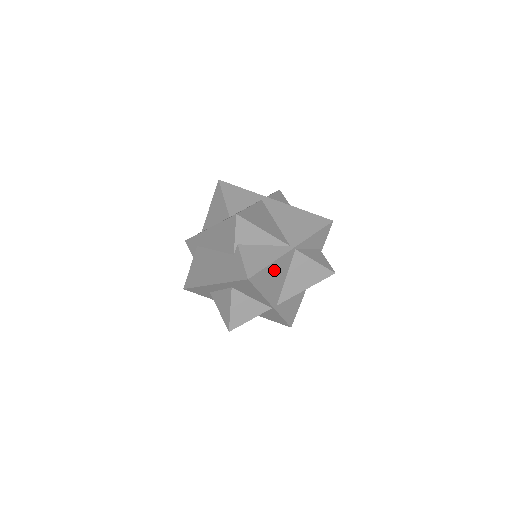
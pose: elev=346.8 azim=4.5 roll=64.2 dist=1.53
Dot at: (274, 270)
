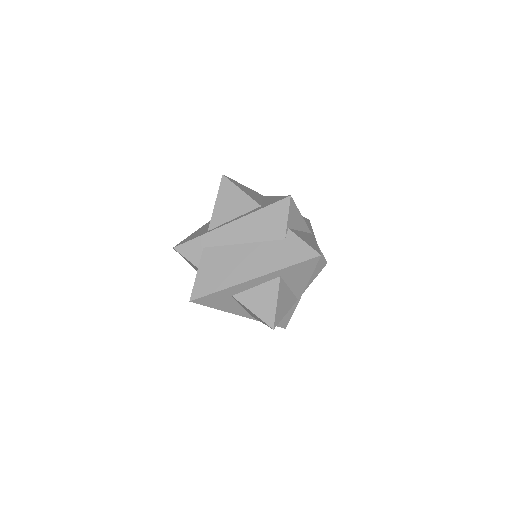
Dot at: occluded
